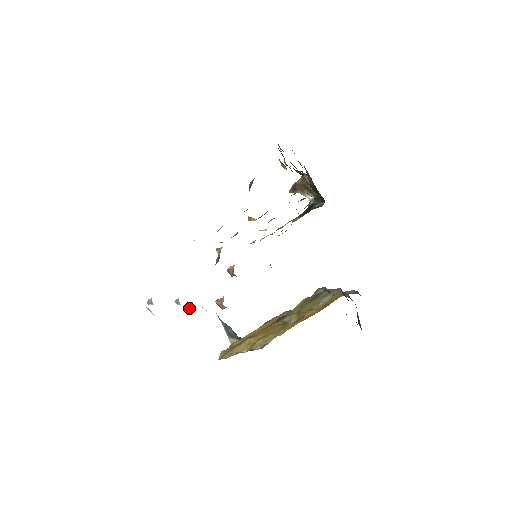
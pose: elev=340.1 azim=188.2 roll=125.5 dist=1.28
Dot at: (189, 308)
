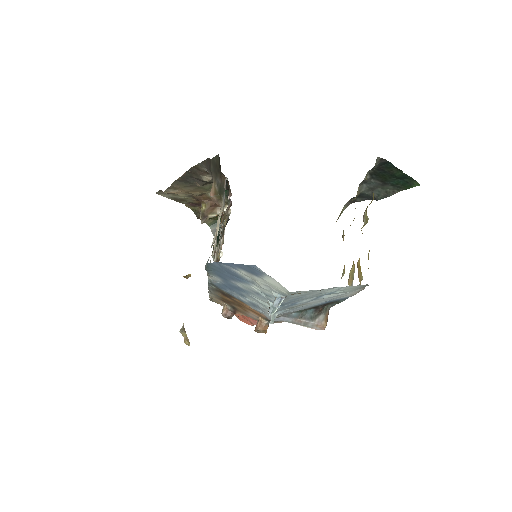
Dot at: (273, 320)
